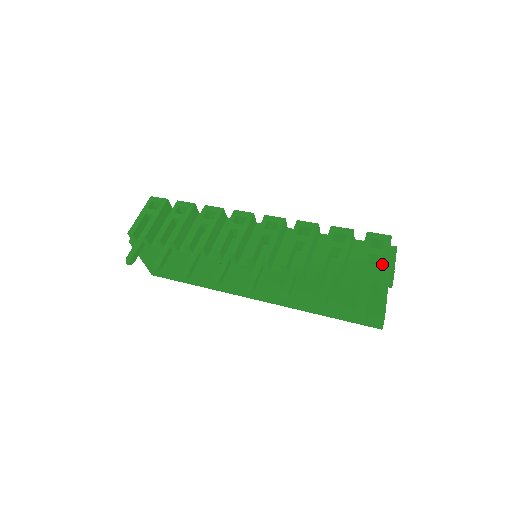
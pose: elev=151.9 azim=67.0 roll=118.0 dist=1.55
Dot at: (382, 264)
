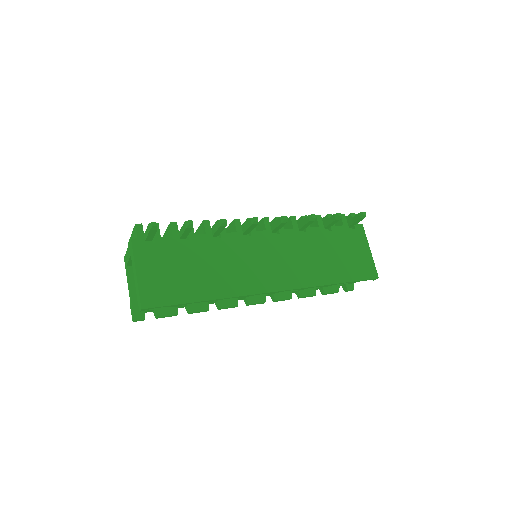
Dot at: occluded
